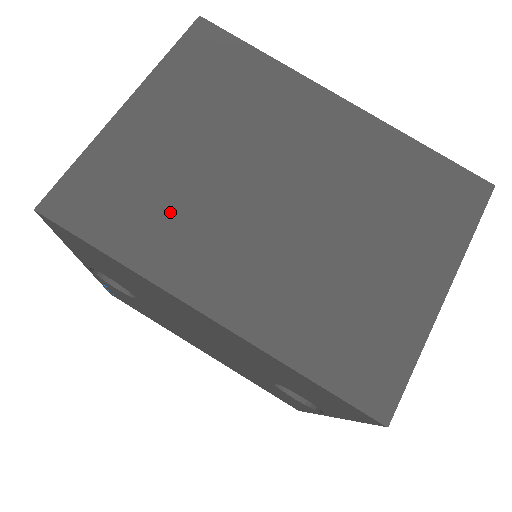
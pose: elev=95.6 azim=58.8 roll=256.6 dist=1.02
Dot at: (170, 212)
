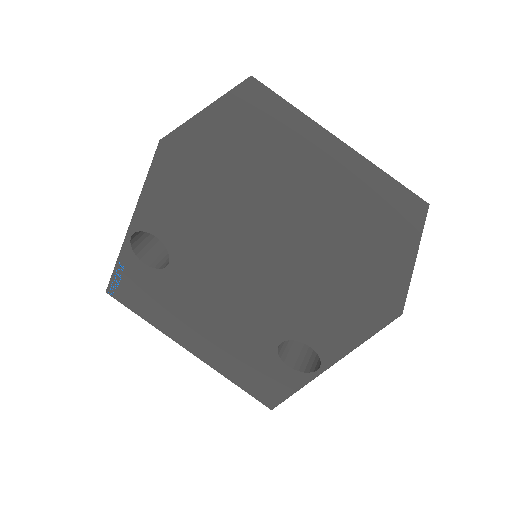
Dot at: (249, 166)
